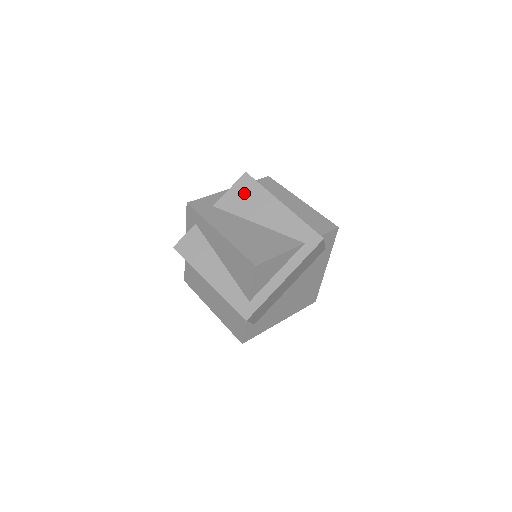
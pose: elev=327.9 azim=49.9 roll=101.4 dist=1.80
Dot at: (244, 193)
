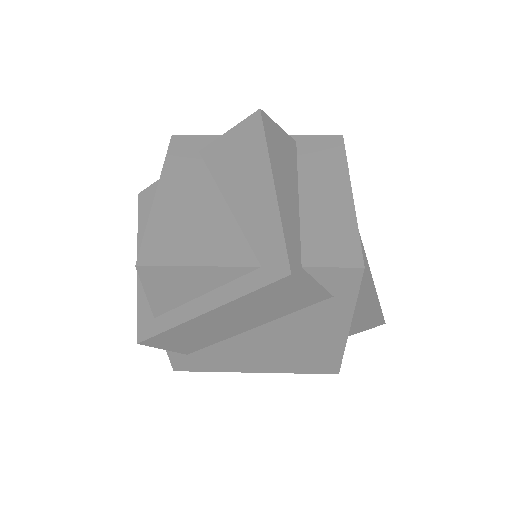
Dot at: (239, 144)
